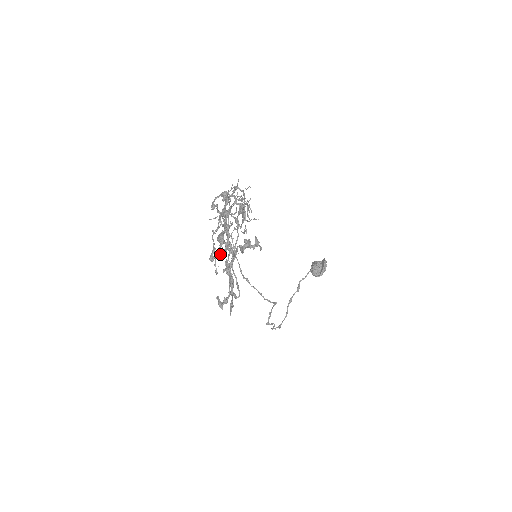
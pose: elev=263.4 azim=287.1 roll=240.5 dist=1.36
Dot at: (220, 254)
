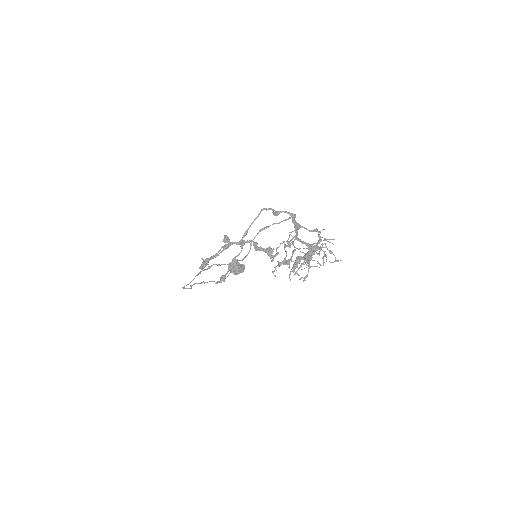
Dot at: (278, 261)
